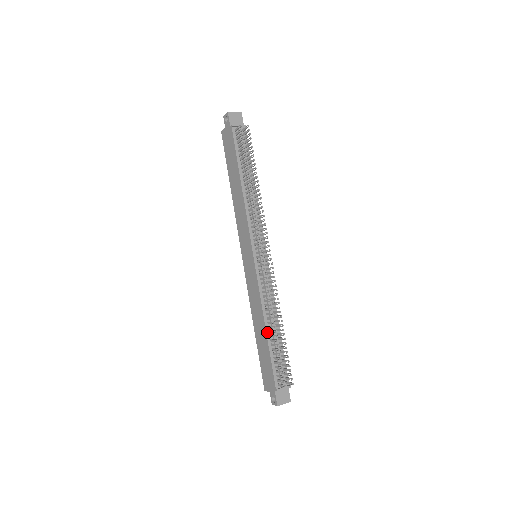
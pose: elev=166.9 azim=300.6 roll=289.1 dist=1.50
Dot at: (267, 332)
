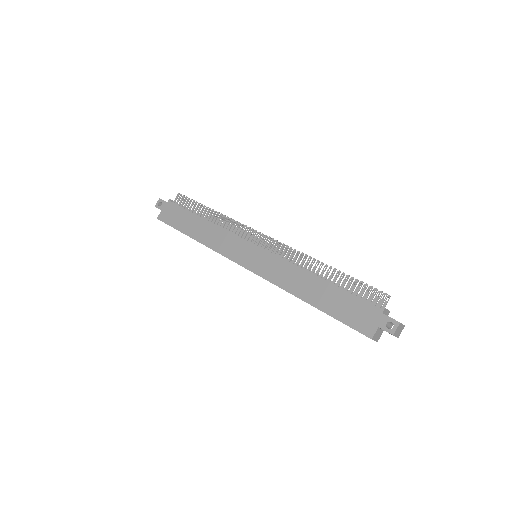
Dot at: (323, 279)
